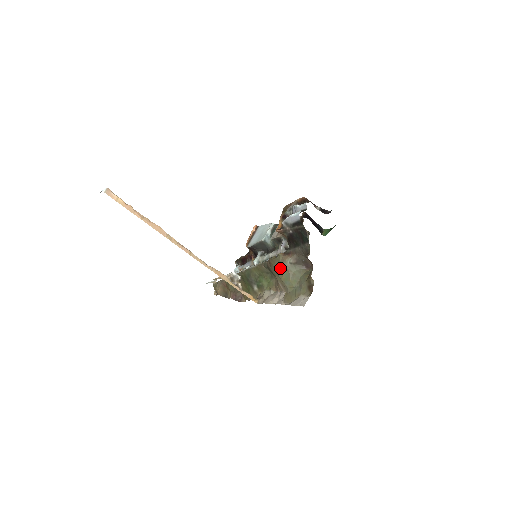
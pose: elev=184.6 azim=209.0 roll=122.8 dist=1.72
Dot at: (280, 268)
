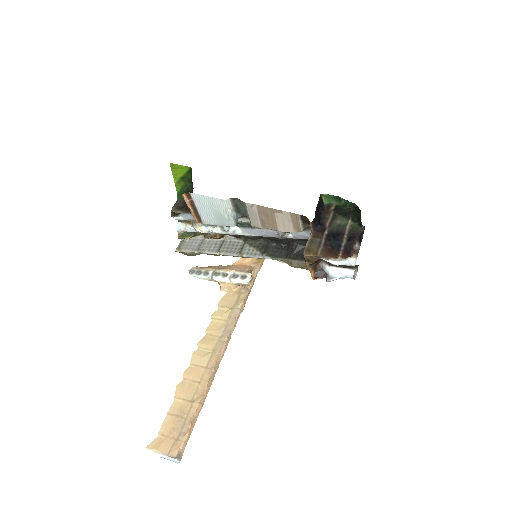
Dot at: occluded
